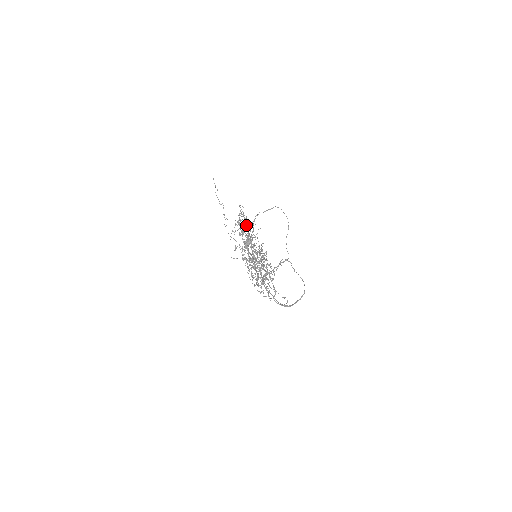
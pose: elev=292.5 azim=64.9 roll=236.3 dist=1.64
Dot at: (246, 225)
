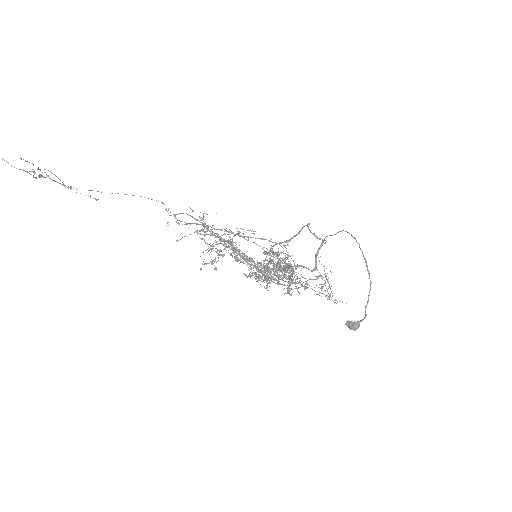
Dot at: occluded
